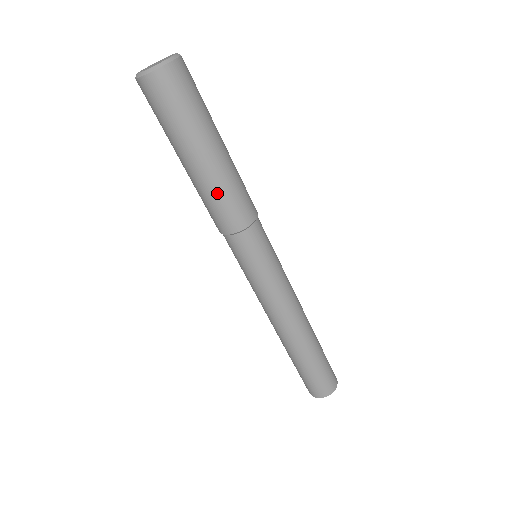
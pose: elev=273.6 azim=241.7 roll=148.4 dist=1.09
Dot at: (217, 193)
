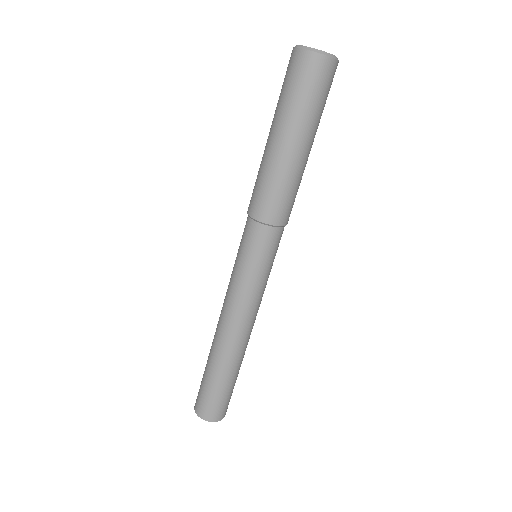
Dot at: (276, 179)
